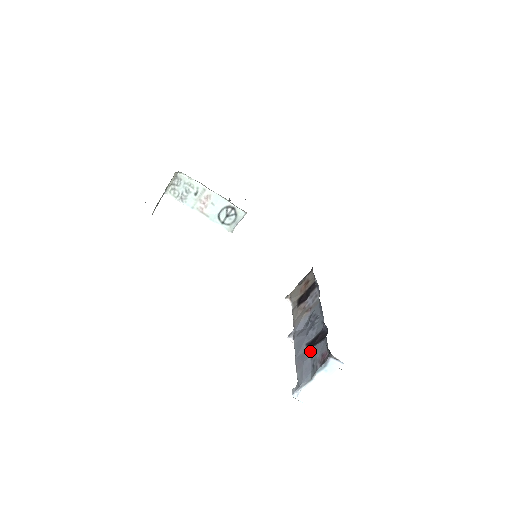
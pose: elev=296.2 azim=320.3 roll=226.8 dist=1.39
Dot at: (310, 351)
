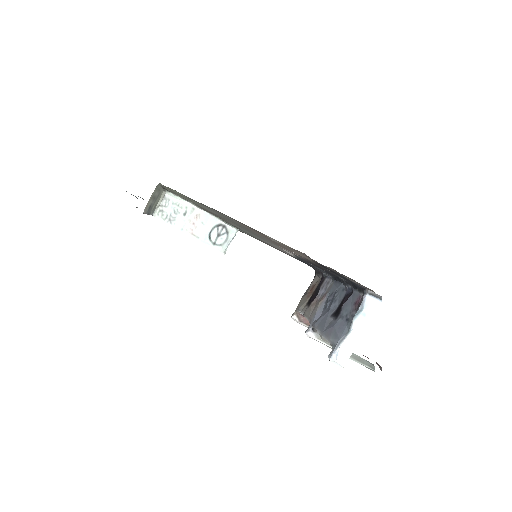
Dot at: (338, 315)
